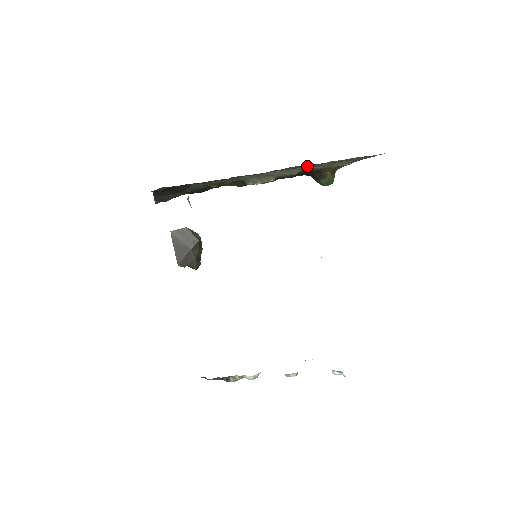
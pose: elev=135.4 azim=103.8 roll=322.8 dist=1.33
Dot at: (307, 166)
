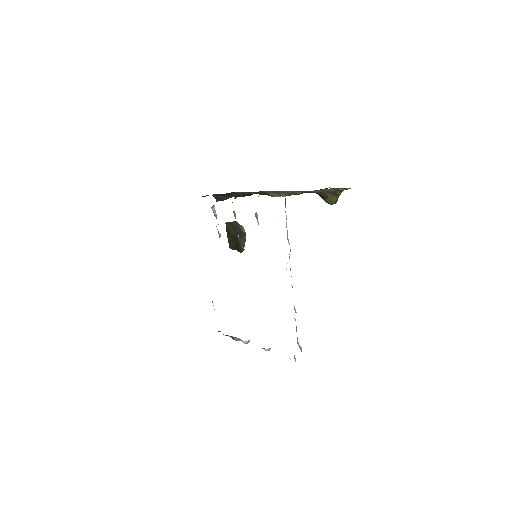
Dot at: occluded
